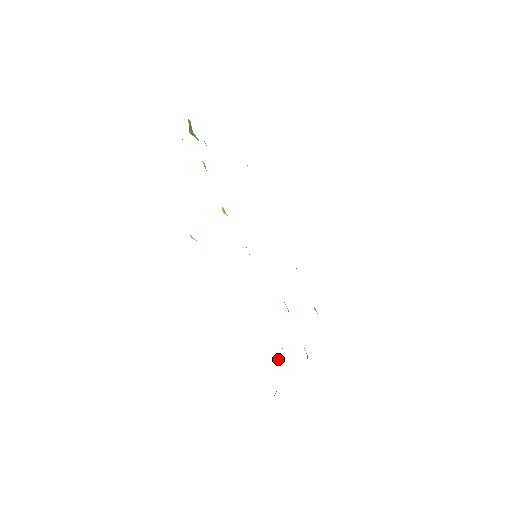
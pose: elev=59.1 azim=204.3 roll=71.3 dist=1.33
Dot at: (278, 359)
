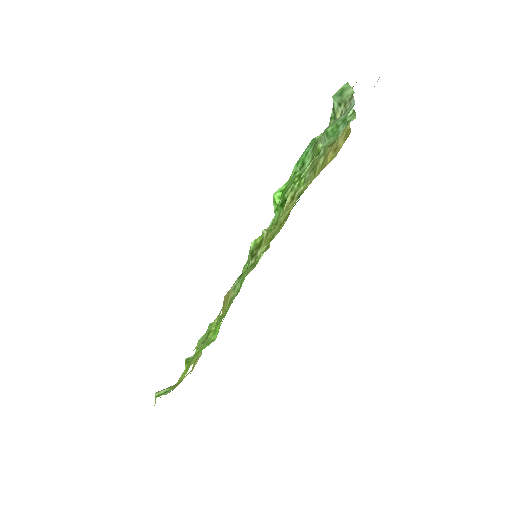
Dot at: (188, 362)
